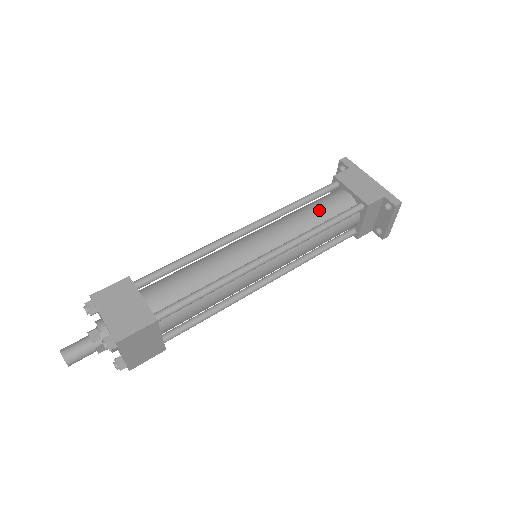
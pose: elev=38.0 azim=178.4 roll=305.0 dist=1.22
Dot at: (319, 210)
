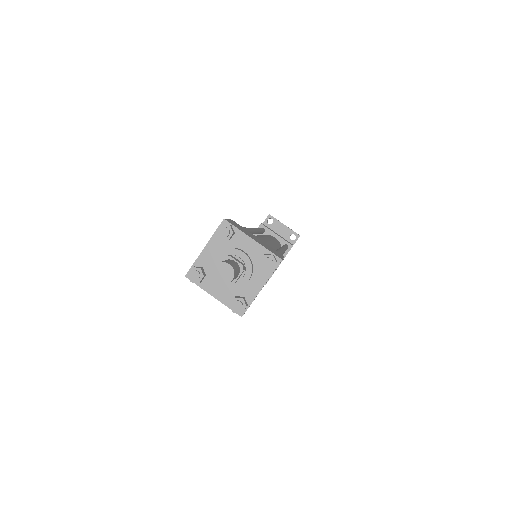
Dot at: occluded
